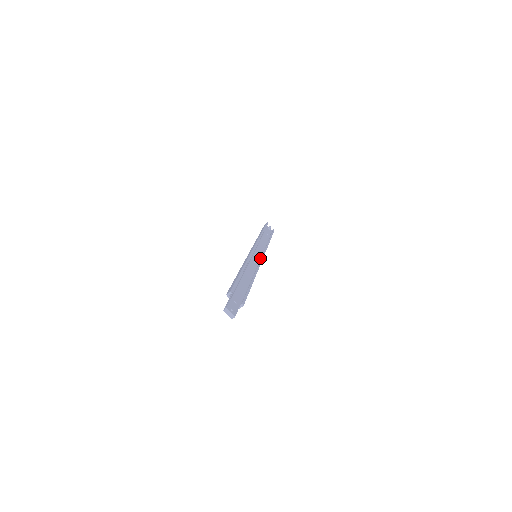
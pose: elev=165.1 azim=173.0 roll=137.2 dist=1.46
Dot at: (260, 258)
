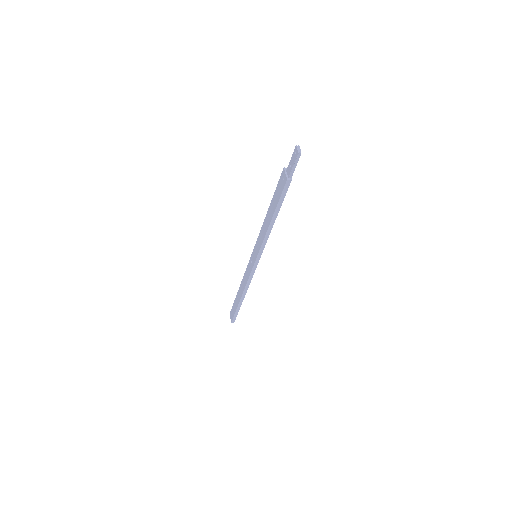
Dot at: (256, 262)
